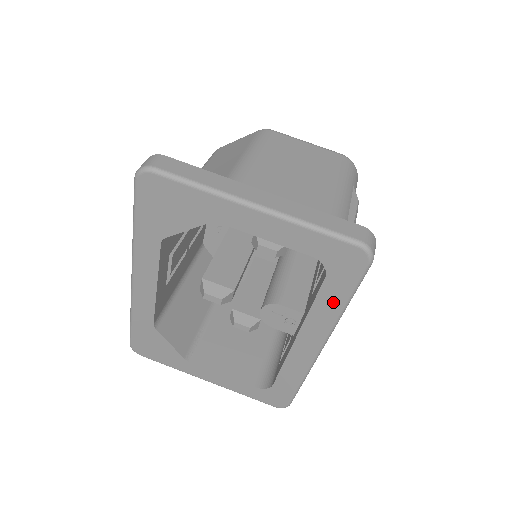
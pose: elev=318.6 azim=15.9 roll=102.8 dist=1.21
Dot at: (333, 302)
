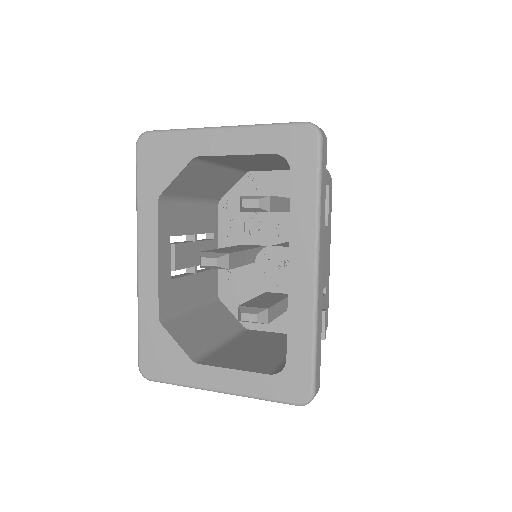
Dot at: (306, 197)
